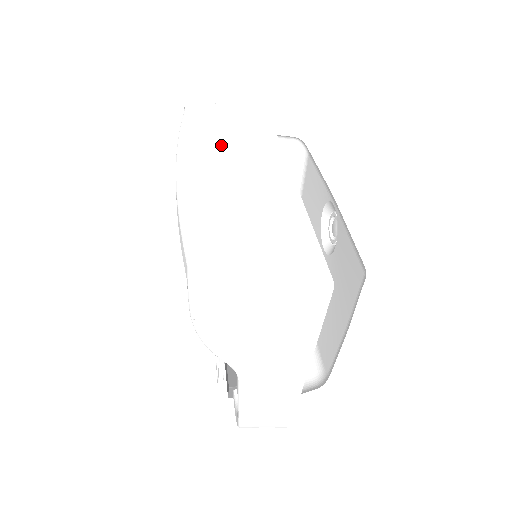
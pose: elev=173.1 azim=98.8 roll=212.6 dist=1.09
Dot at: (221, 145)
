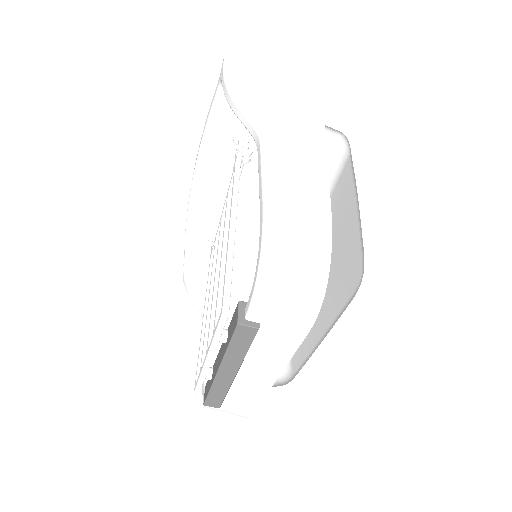
Dot at: occluded
